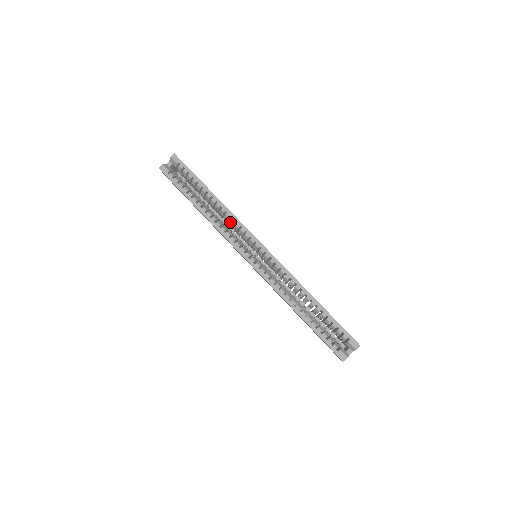
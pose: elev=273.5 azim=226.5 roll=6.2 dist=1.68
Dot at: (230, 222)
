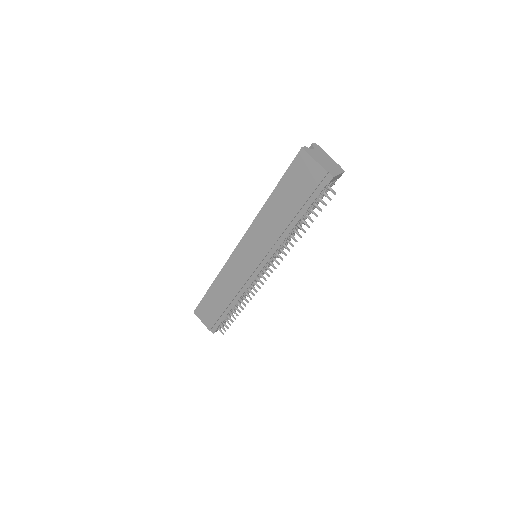
Dot at: occluded
